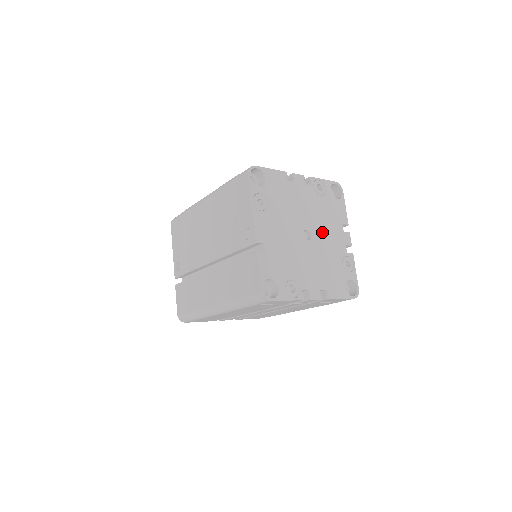
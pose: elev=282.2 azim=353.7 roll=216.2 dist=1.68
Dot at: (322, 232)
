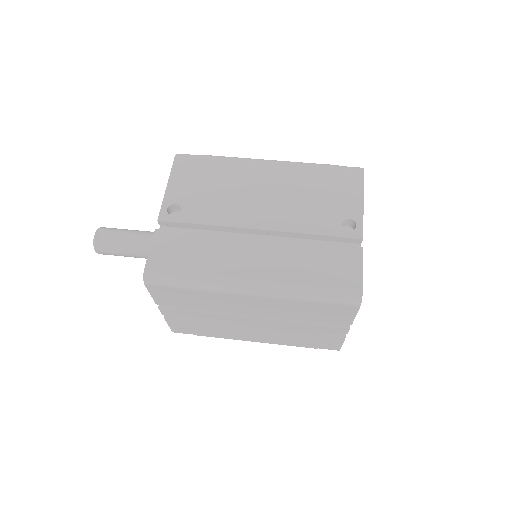
Dot at: occluded
